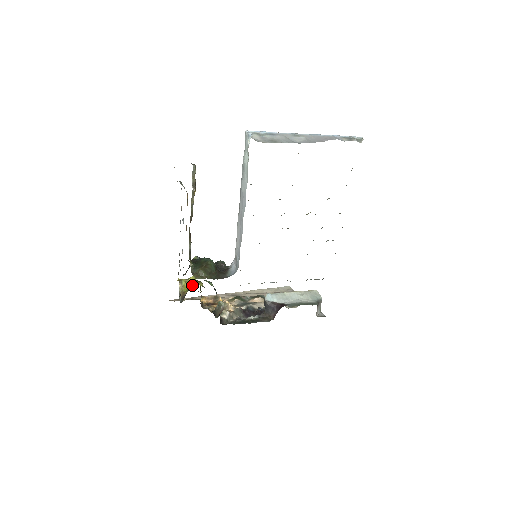
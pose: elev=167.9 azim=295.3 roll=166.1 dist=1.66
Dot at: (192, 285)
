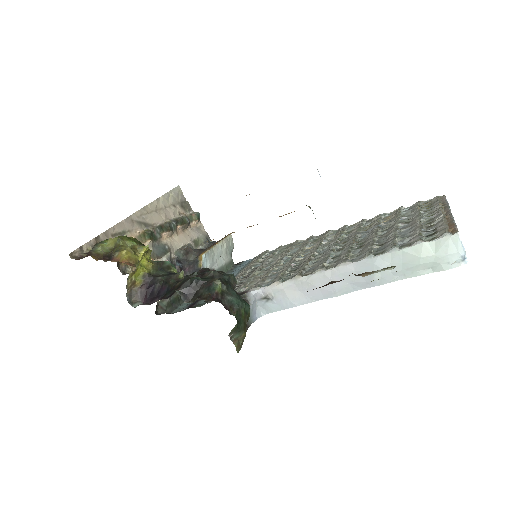
Dot at: (148, 269)
